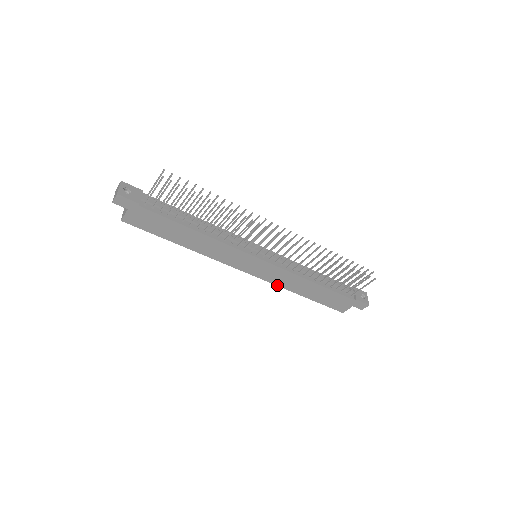
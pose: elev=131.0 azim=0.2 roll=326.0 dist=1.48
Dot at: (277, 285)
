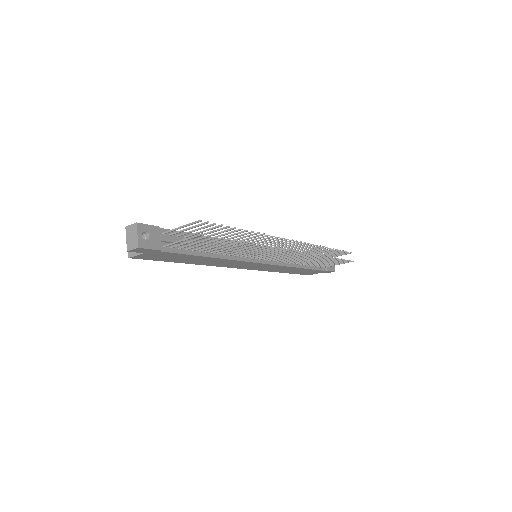
Dot at: occluded
